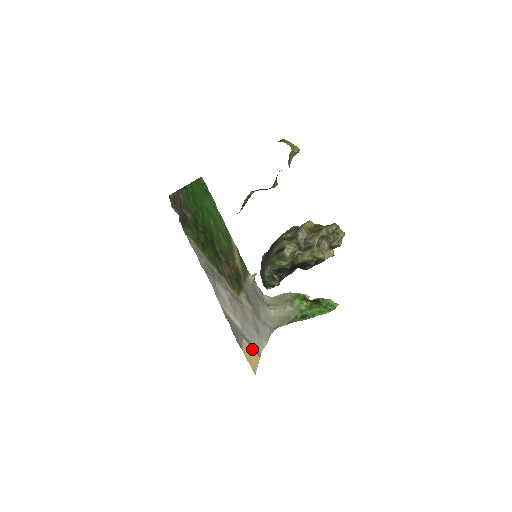
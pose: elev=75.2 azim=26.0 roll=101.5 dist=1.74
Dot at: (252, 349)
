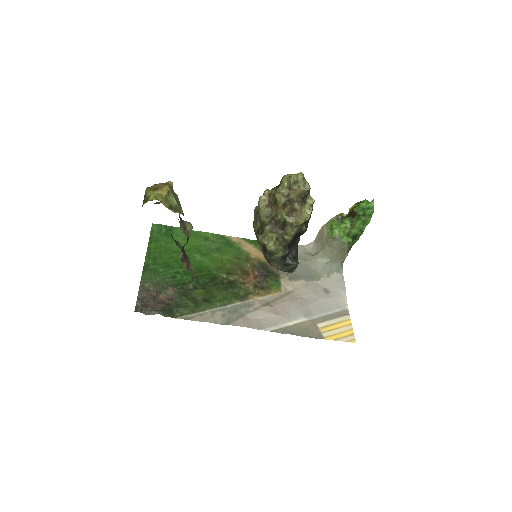
Dot at: (335, 319)
